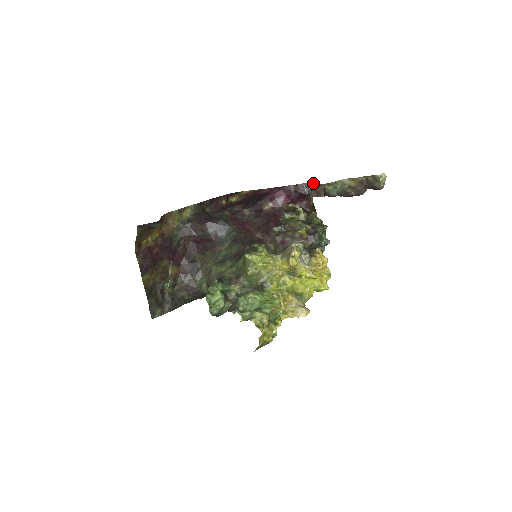
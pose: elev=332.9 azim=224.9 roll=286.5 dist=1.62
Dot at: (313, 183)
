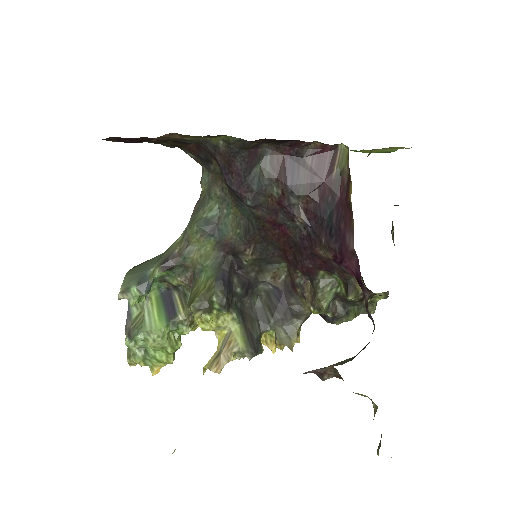
Dot at: occluded
